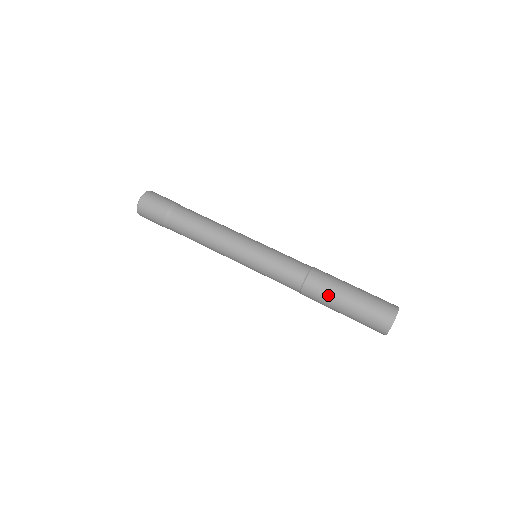
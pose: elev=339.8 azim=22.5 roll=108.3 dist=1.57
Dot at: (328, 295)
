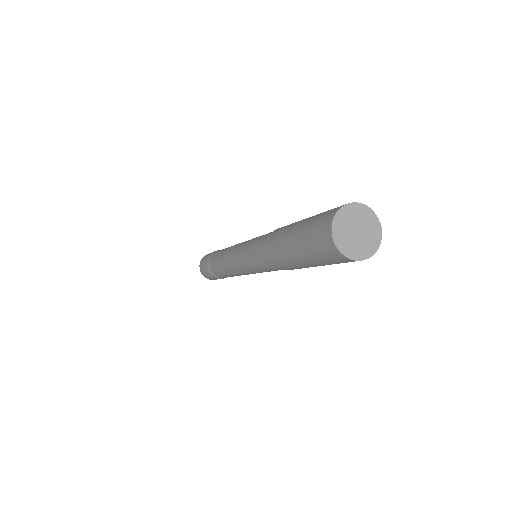
Dot at: (280, 238)
